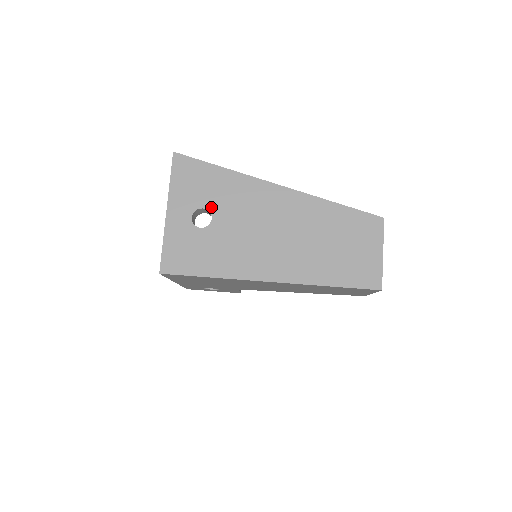
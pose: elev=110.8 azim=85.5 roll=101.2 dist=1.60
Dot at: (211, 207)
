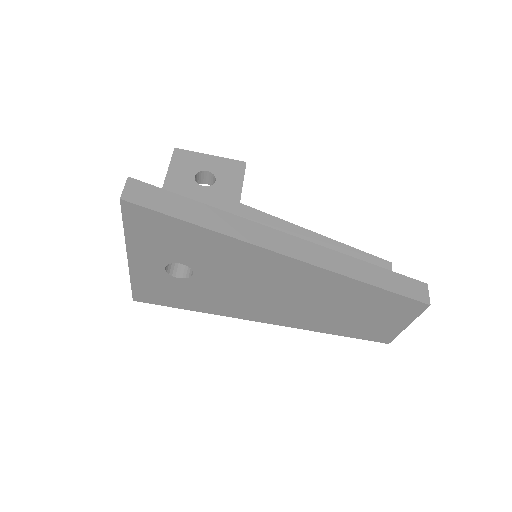
Dot at: (191, 264)
